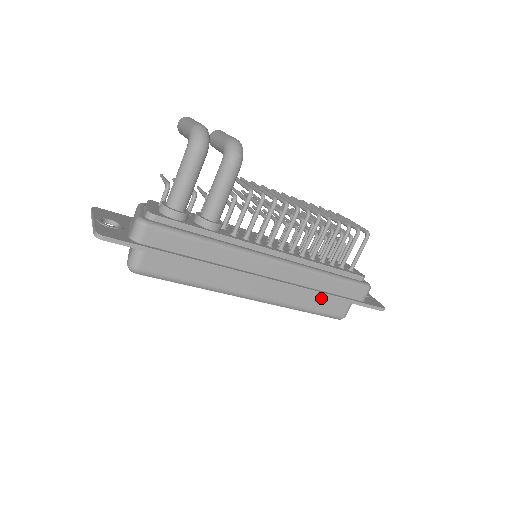
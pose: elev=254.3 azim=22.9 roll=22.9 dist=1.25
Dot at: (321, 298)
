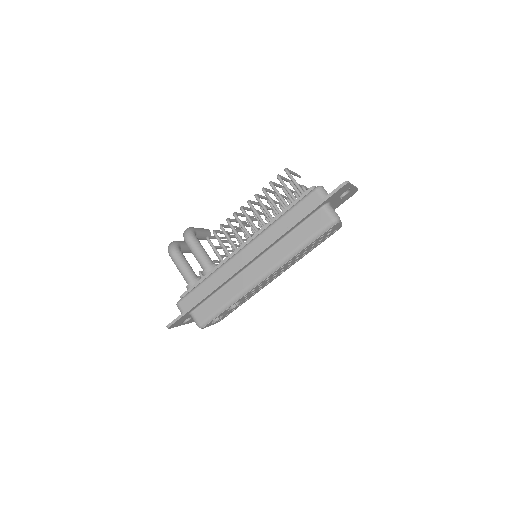
Dot at: (300, 230)
